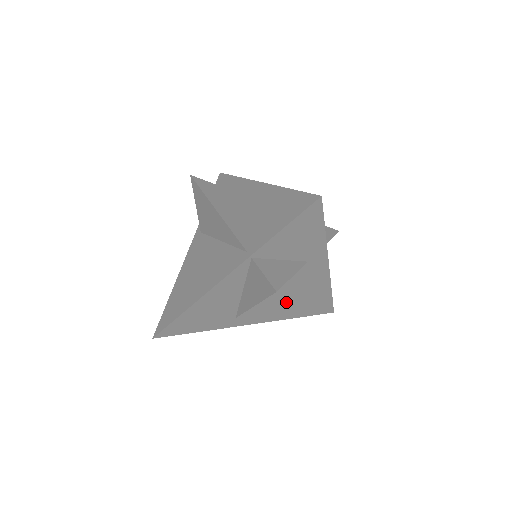
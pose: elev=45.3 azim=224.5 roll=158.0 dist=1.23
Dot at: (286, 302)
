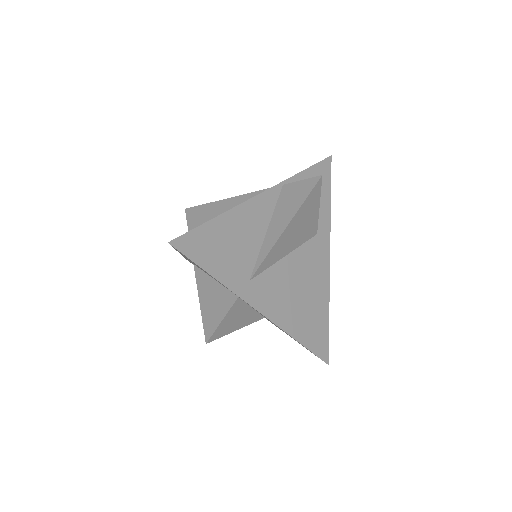
Dot at: (294, 294)
